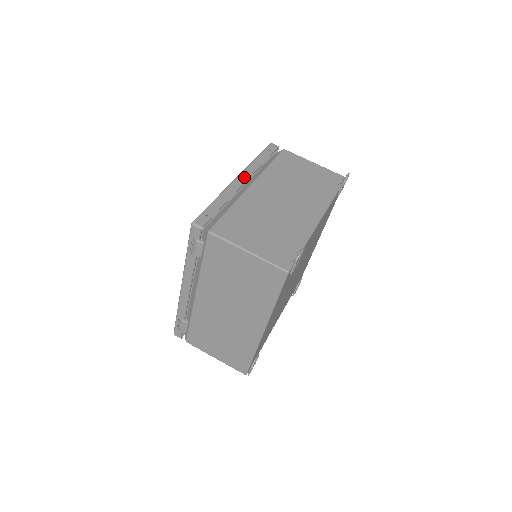
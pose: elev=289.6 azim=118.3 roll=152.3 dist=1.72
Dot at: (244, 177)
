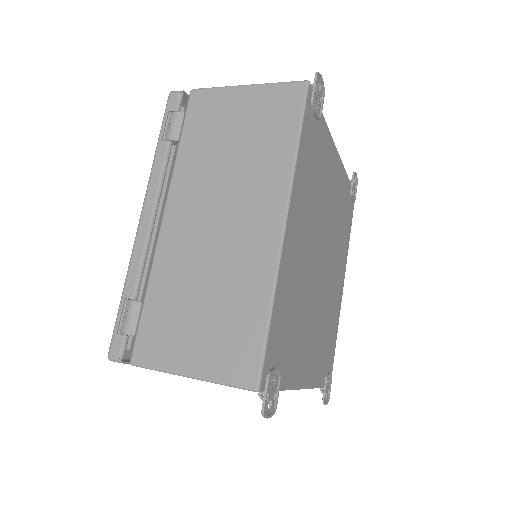
Dot at: occluded
